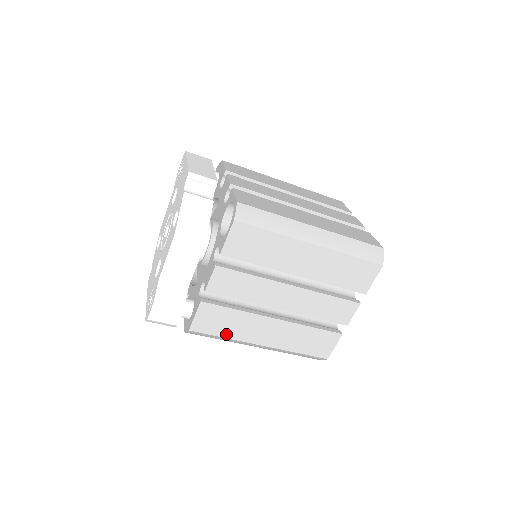
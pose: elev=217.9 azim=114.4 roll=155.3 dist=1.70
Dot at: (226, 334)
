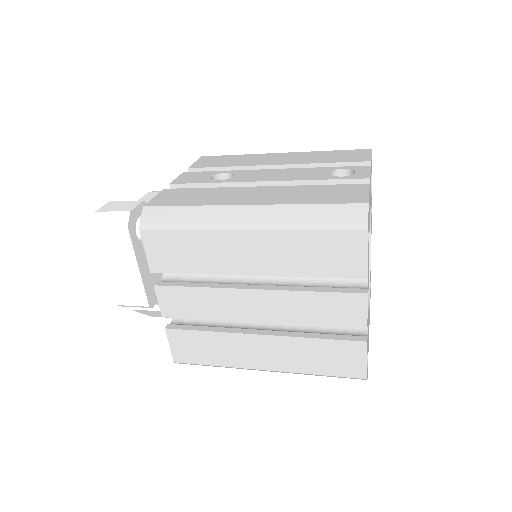
Dot at: occluded
